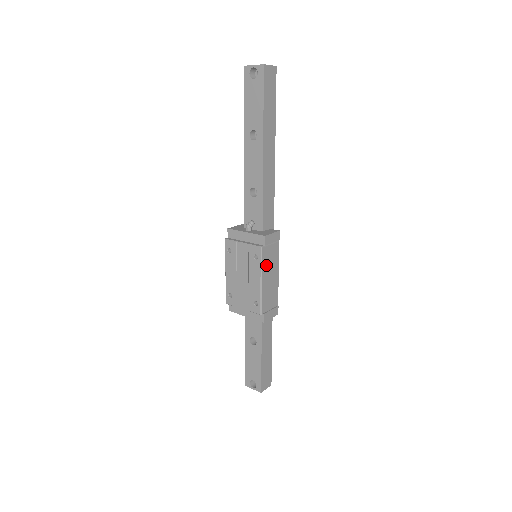
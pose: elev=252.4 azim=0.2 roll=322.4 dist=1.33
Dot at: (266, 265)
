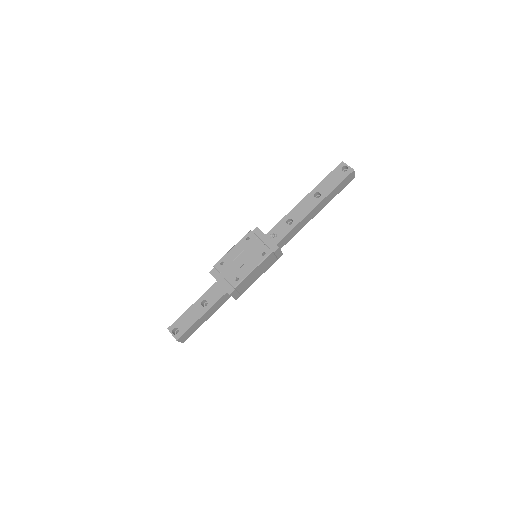
Dot at: (263, 264)
